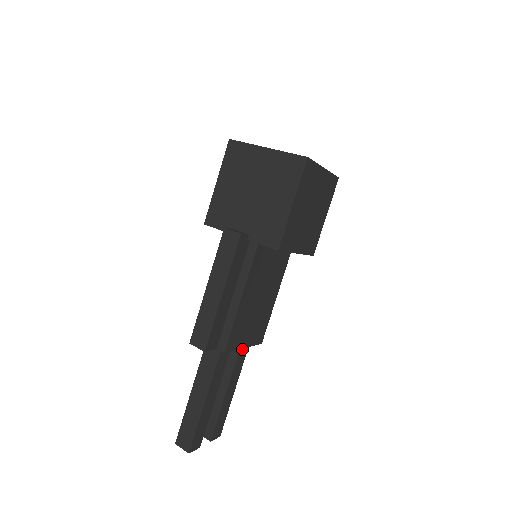
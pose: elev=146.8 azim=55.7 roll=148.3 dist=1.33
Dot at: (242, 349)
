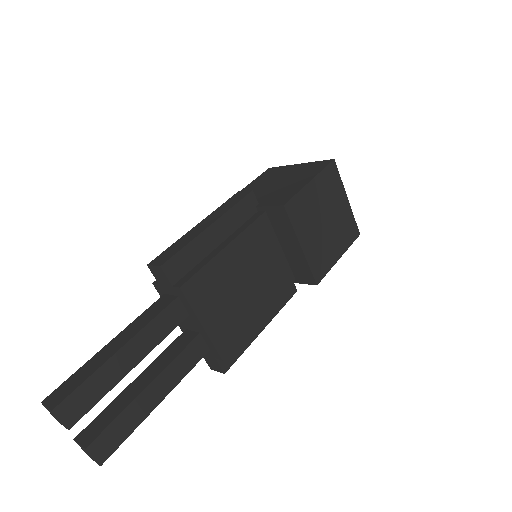
Dot at: (197, 345)
